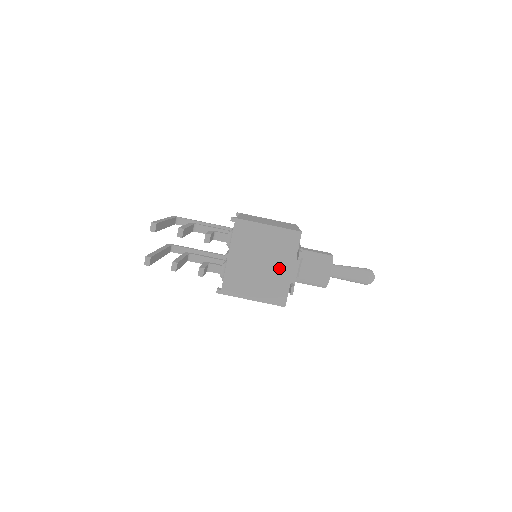
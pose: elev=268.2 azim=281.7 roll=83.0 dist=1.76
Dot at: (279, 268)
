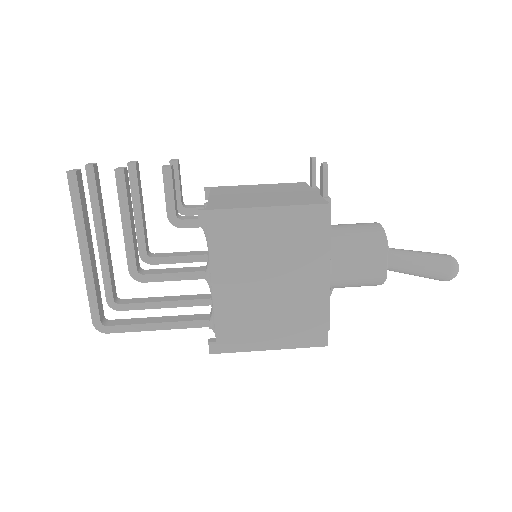
Dot at: (293, 193)
